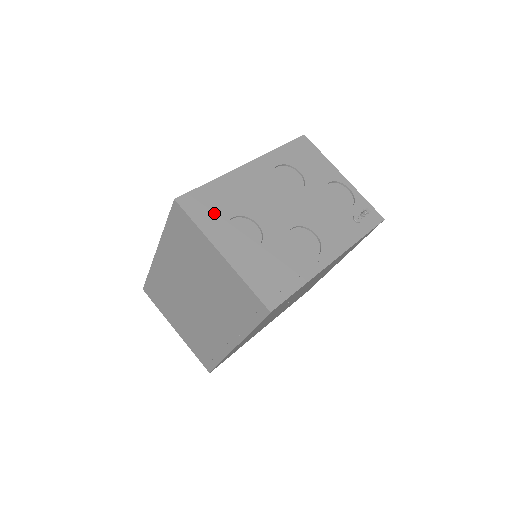
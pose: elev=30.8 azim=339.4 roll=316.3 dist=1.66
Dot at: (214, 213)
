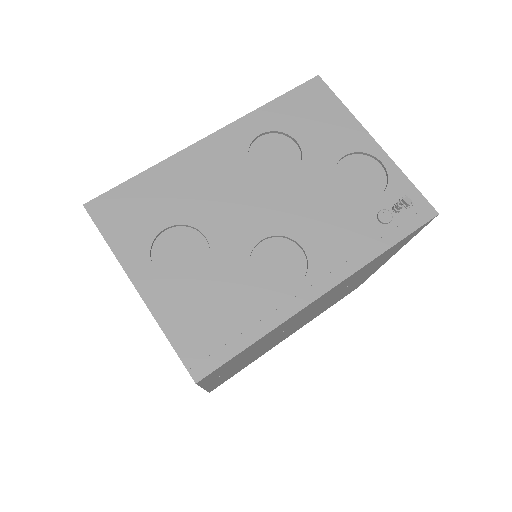
Dot at: (139, 223)
